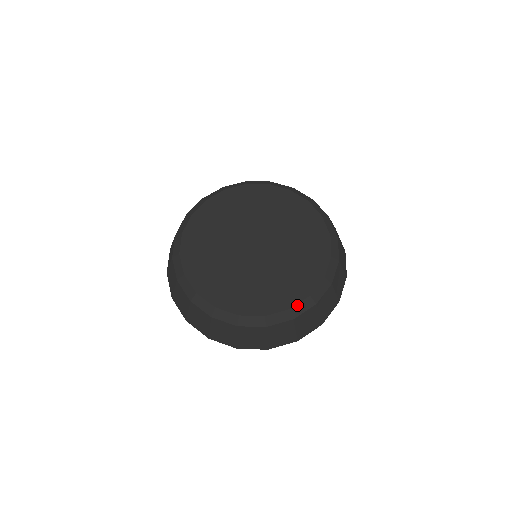
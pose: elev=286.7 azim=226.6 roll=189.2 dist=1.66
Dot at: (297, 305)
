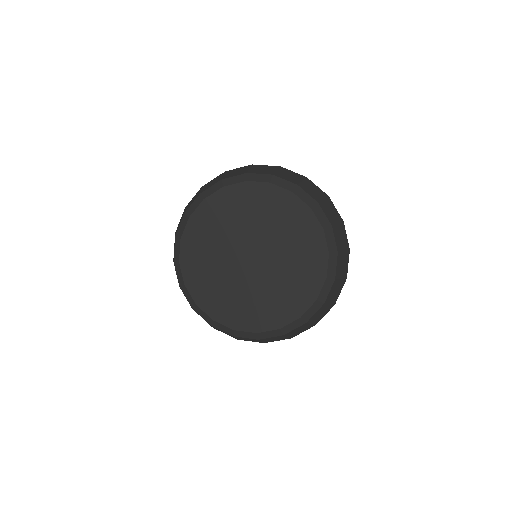
Dot at: (328, 269)
